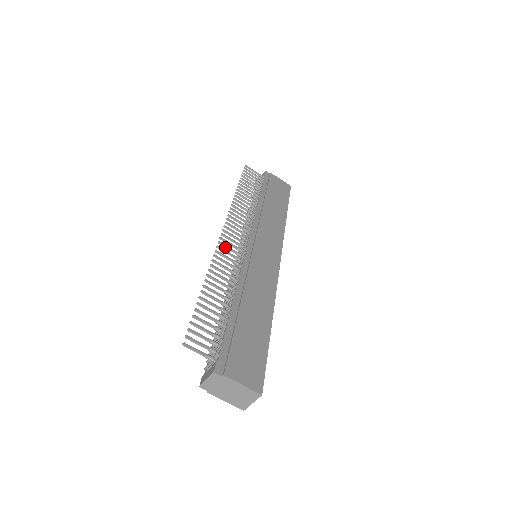
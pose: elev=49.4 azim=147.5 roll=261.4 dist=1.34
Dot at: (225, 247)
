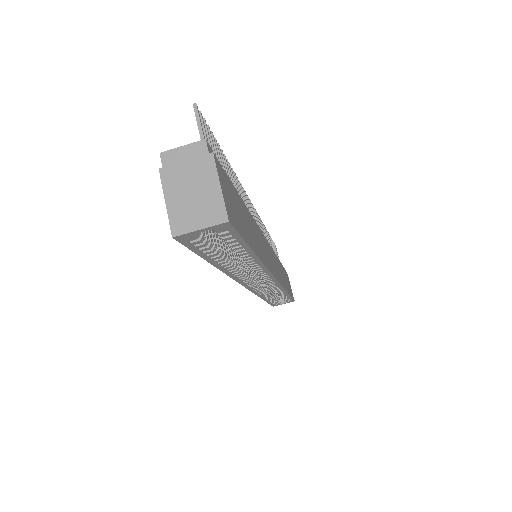
Dot at: occluded
